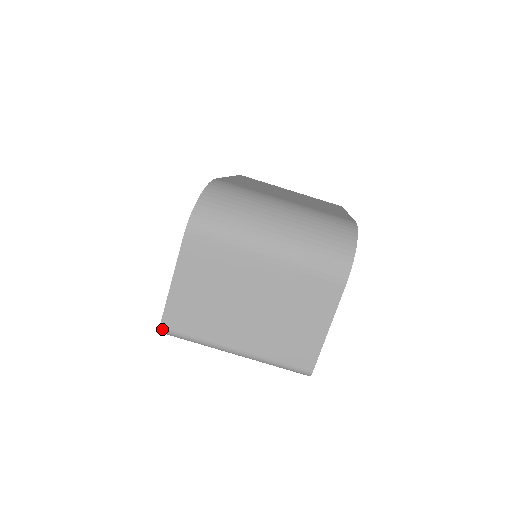
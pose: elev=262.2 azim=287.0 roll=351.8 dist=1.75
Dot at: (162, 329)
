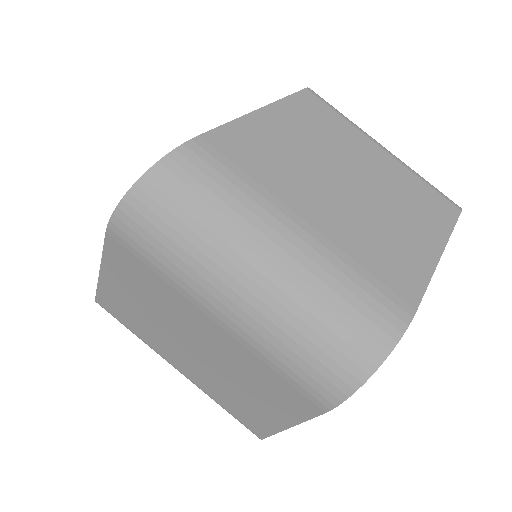
Dot at: (98, 303)
